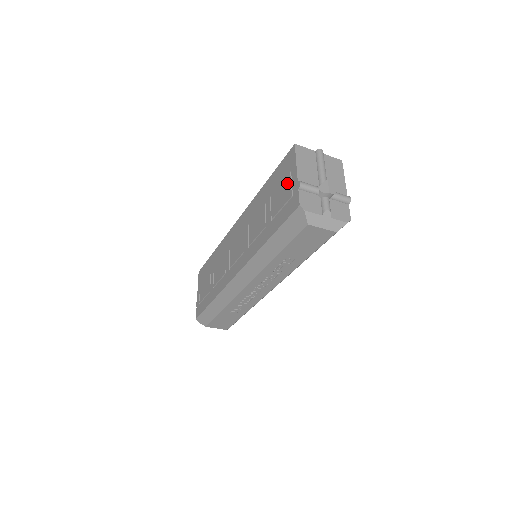
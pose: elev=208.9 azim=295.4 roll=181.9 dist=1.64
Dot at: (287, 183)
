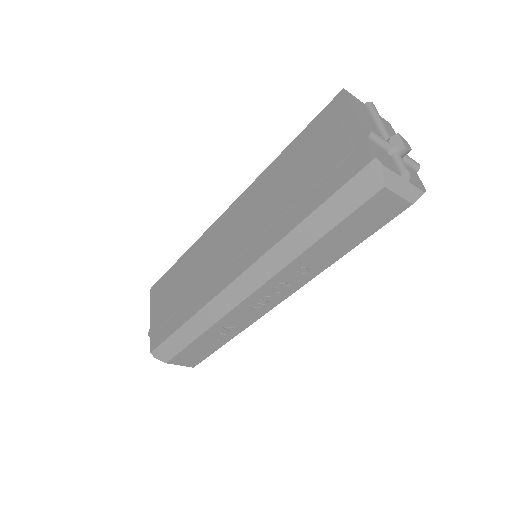
Dot at: (337, 137)
